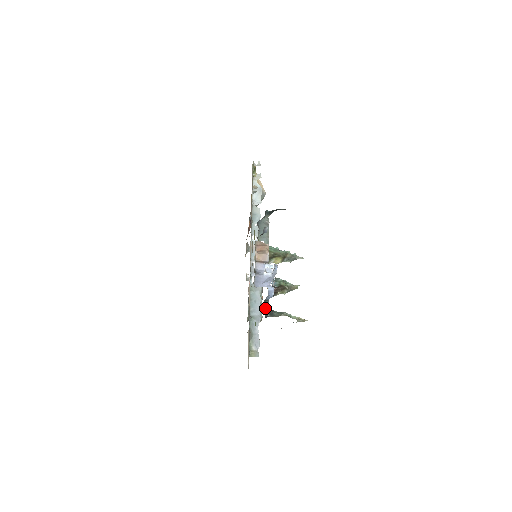
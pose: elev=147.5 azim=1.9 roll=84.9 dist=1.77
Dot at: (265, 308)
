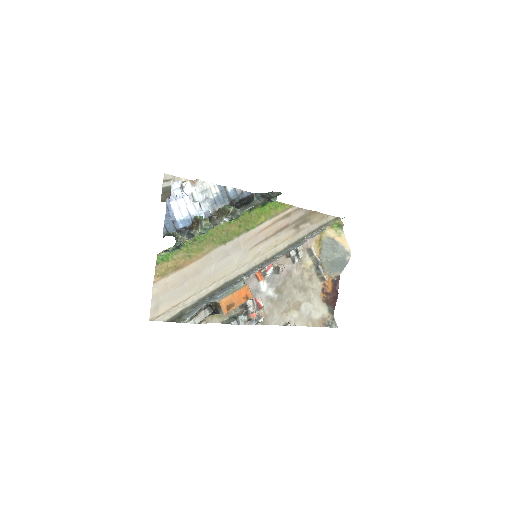
Dot at: (171, 234)
